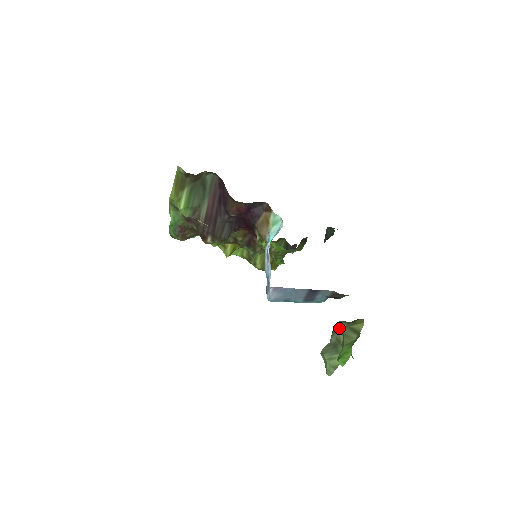
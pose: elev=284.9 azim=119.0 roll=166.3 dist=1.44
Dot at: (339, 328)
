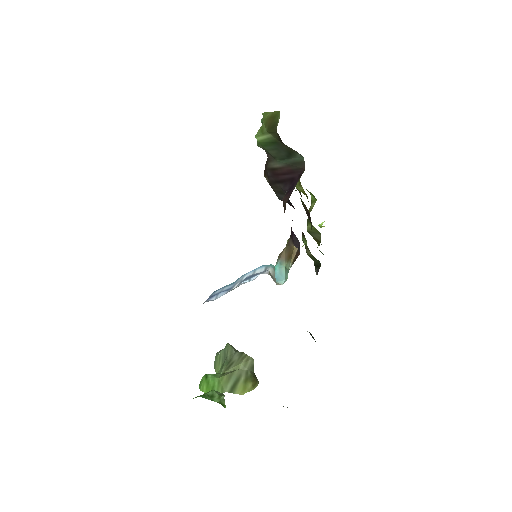
Dot at: (240, 364)
